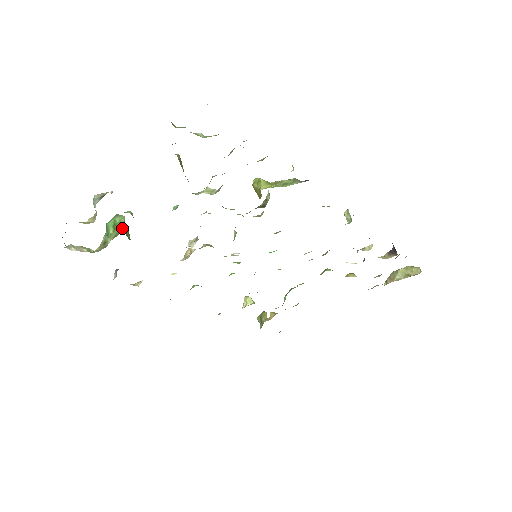
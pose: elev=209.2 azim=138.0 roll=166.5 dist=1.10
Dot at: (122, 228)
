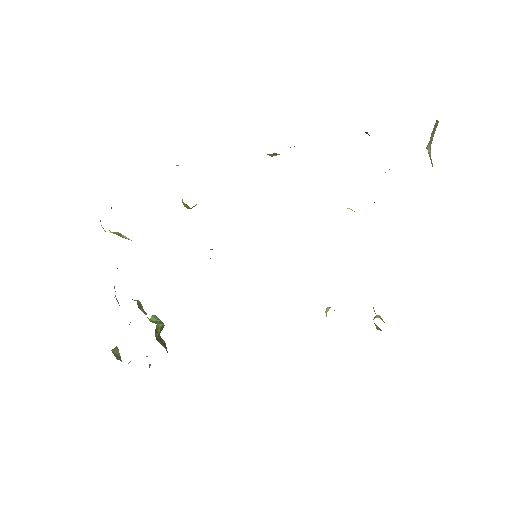
Dot at: (151, 321)
